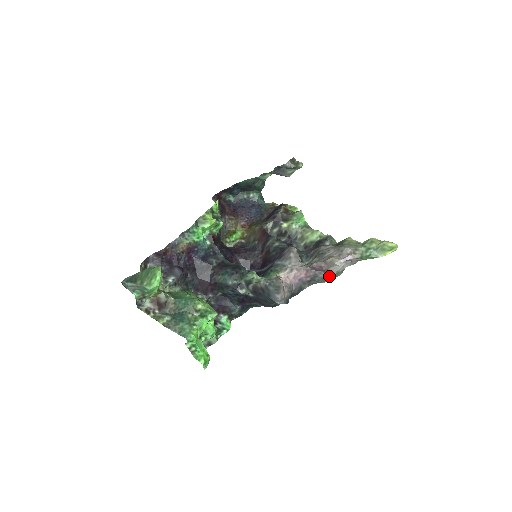
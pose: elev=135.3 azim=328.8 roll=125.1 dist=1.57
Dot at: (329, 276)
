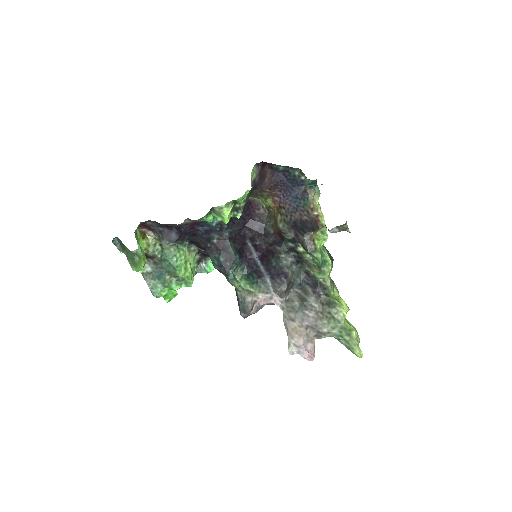
Dot at: occluded
